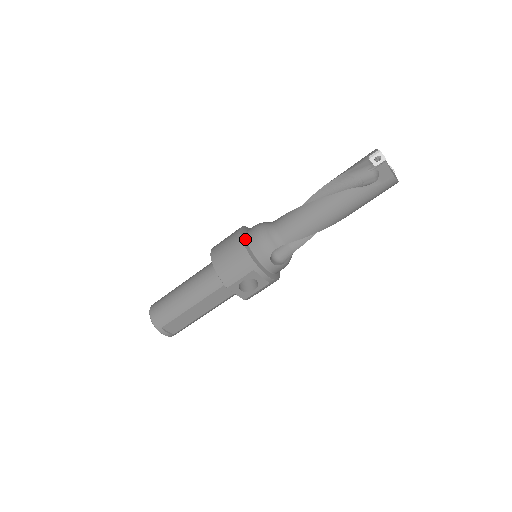
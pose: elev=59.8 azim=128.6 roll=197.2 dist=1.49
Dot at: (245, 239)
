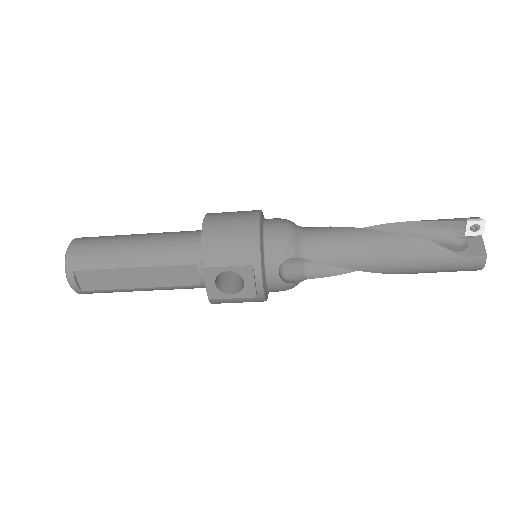
Dot at: (262, 223)
